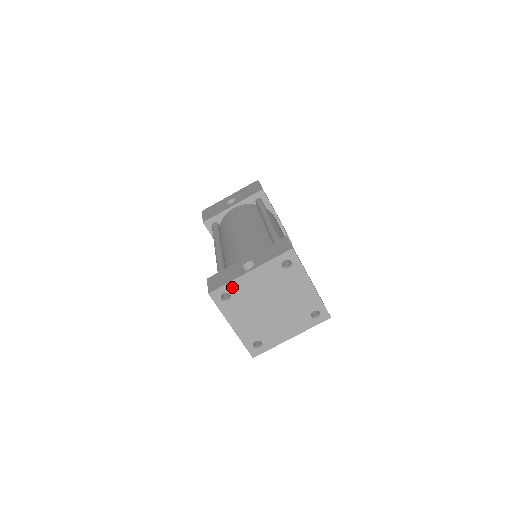
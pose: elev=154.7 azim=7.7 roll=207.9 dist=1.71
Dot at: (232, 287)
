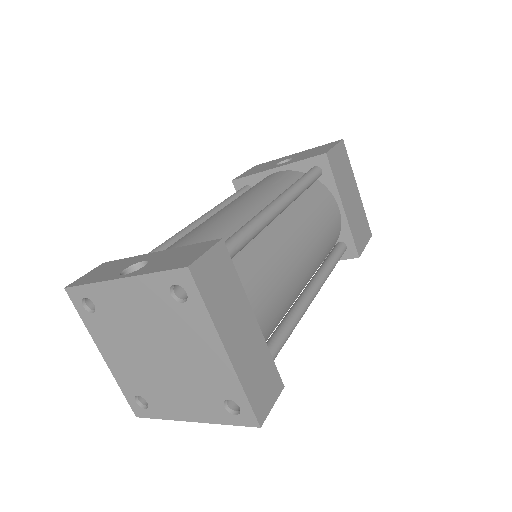
Dot at: (96, 293)
